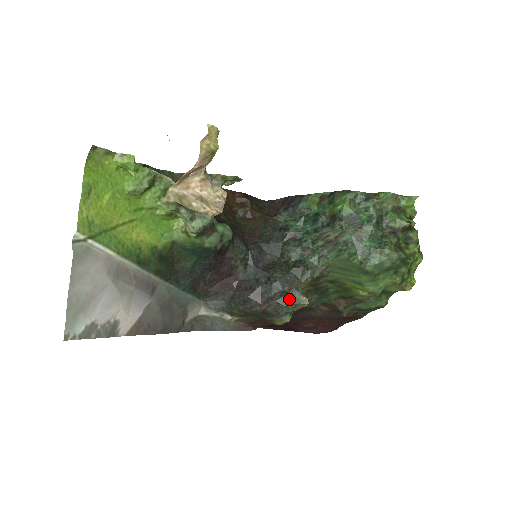
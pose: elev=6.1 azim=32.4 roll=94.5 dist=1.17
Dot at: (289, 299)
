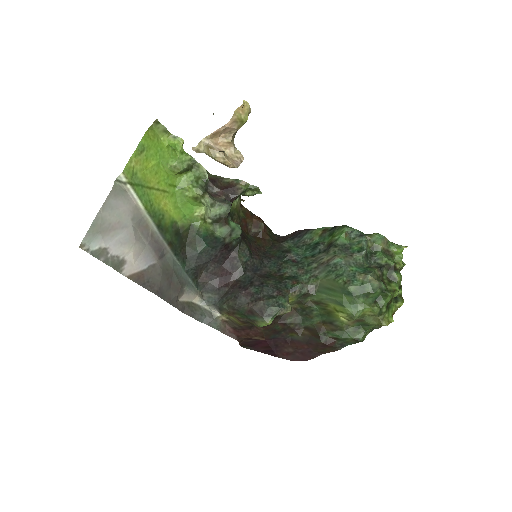
Dot at: (275, 303)
